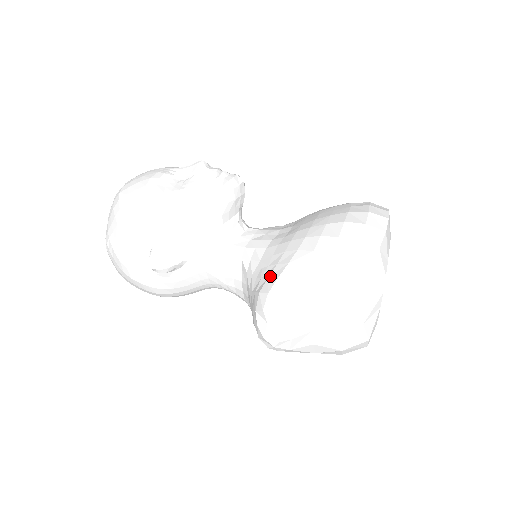
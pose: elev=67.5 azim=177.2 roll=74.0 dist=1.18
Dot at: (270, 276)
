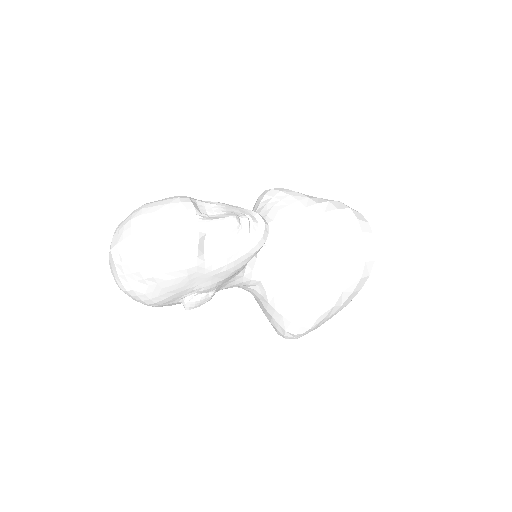
Dot at: (299, 311)
